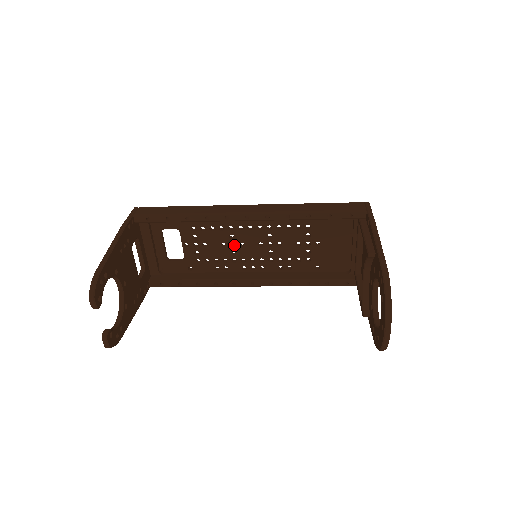
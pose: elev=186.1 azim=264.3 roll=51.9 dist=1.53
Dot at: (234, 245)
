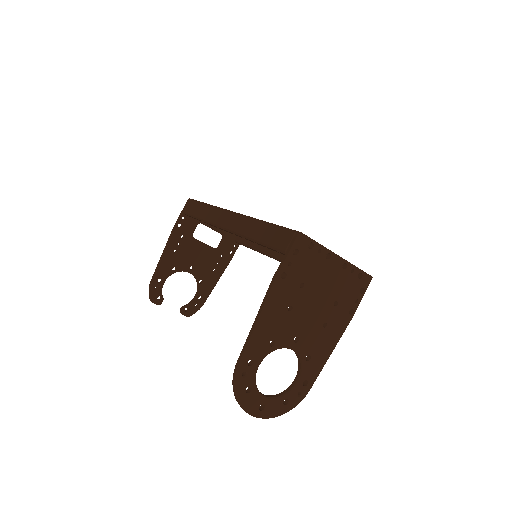
Dot at: occluded
